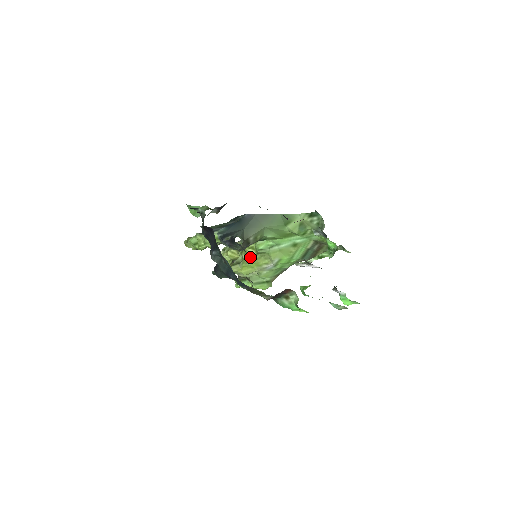
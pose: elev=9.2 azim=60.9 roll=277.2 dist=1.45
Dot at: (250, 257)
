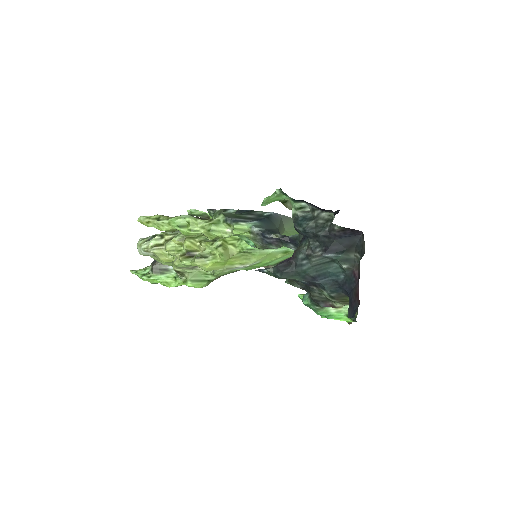
Dot at: (229, 254)
